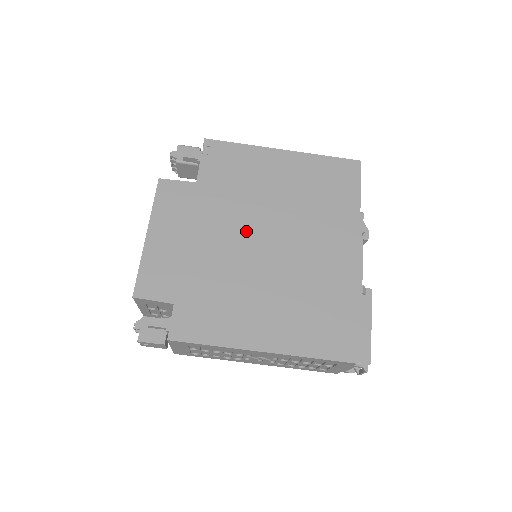
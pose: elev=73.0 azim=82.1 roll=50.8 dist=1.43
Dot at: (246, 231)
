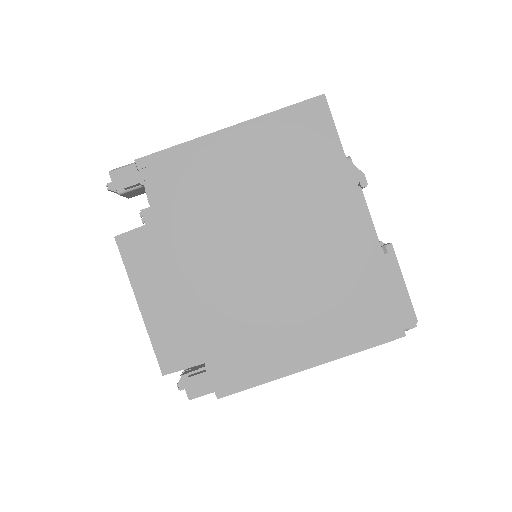
Dot at: (236, 251)
